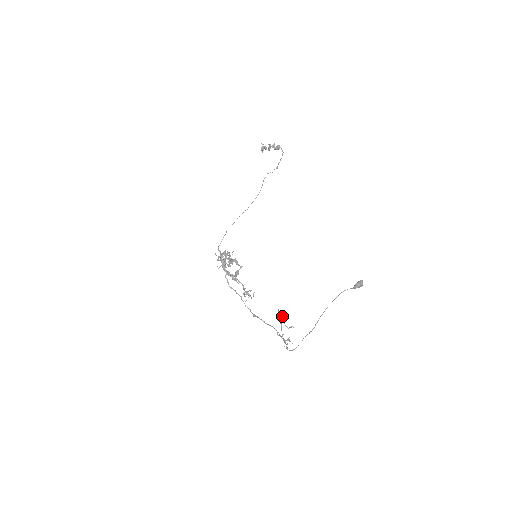
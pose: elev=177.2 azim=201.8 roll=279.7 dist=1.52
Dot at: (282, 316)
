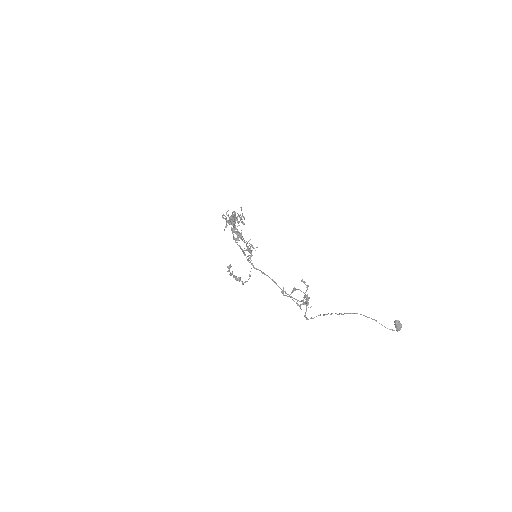
Dot at: occluded
